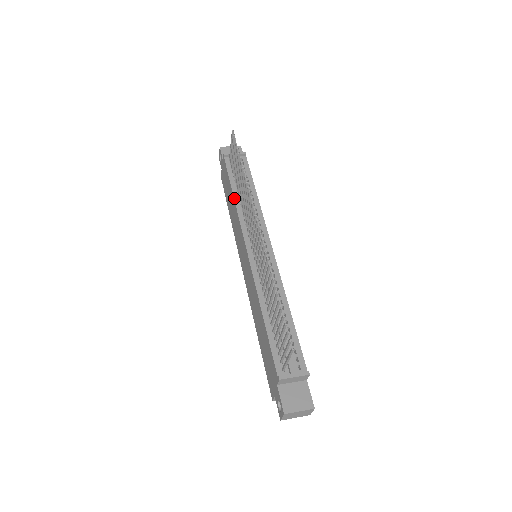
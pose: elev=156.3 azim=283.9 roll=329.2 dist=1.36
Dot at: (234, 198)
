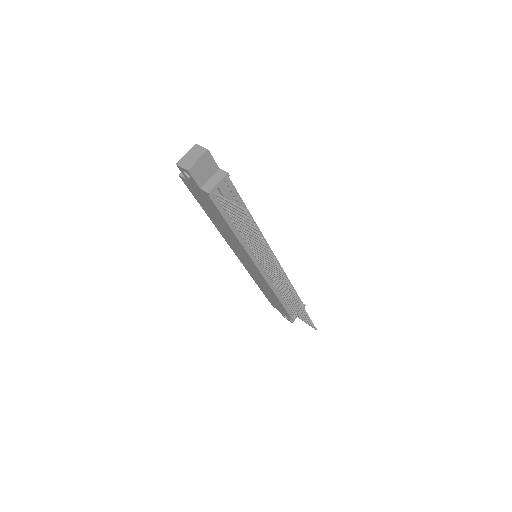
Dot at: (236, 236)
